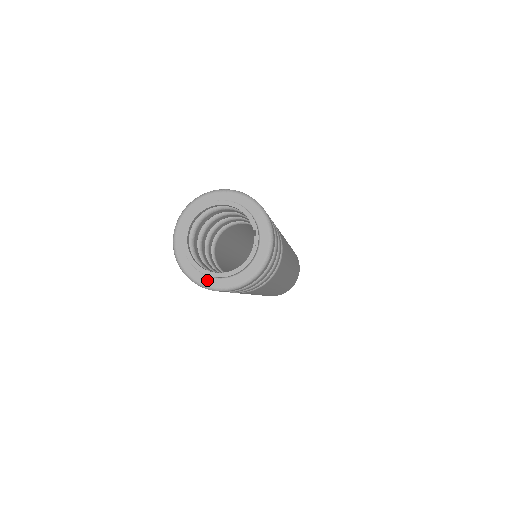
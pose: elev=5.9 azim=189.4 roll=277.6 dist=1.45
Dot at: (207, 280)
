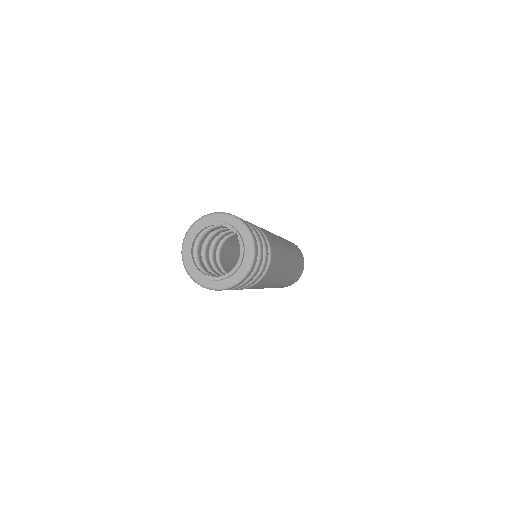
Dot at: (221, 284)
